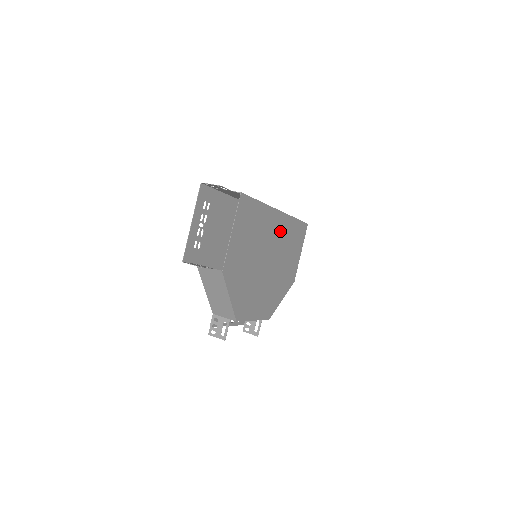
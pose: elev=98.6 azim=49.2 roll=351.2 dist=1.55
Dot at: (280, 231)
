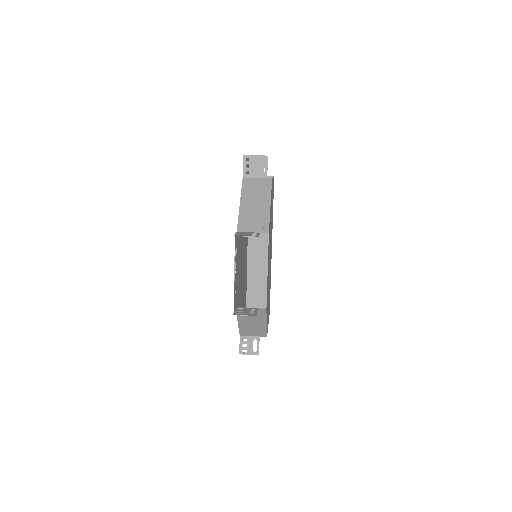
Dot at: occluded
